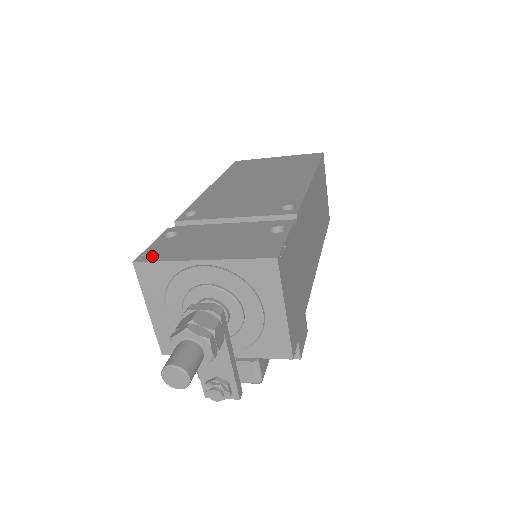
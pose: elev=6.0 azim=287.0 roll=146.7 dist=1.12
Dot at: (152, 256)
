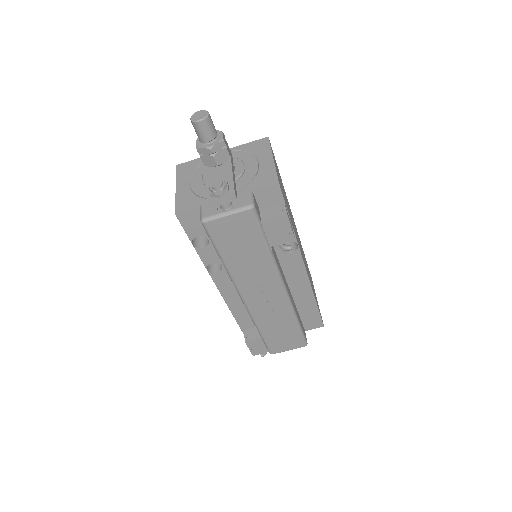
Dot at: occluded
